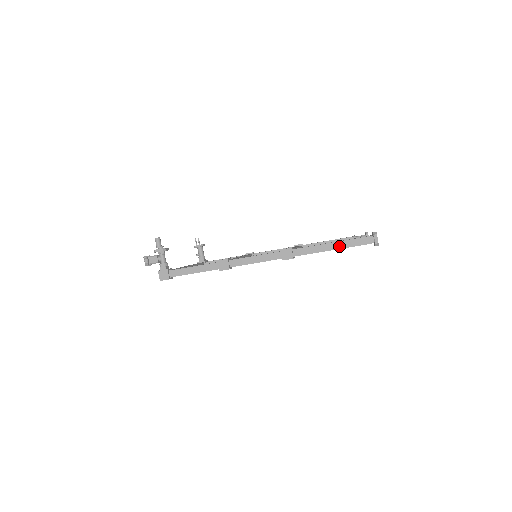
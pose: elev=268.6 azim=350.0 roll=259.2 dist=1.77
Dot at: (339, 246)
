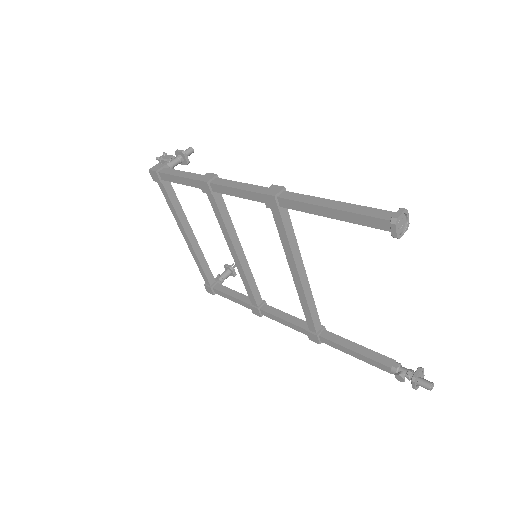
Dot at: (340, 207)
